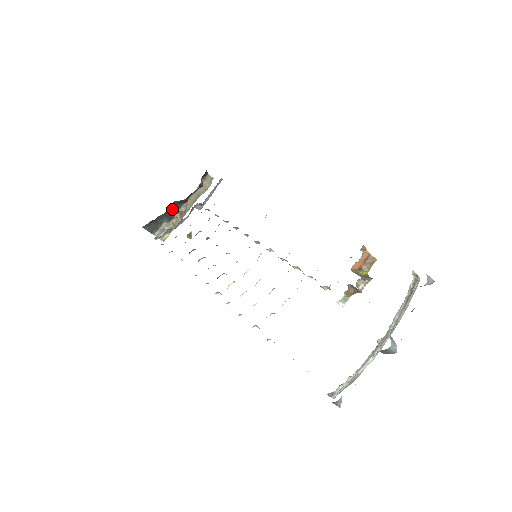
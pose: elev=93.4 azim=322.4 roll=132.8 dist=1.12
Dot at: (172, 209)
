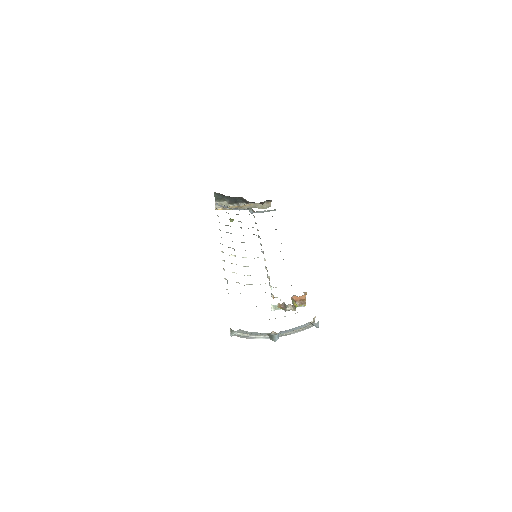
Dot at: (237, 199)
